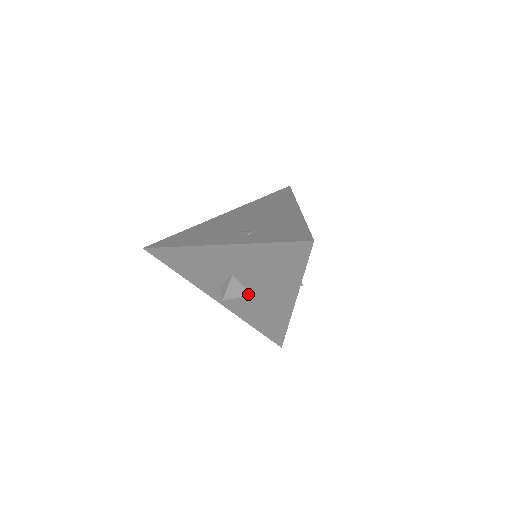
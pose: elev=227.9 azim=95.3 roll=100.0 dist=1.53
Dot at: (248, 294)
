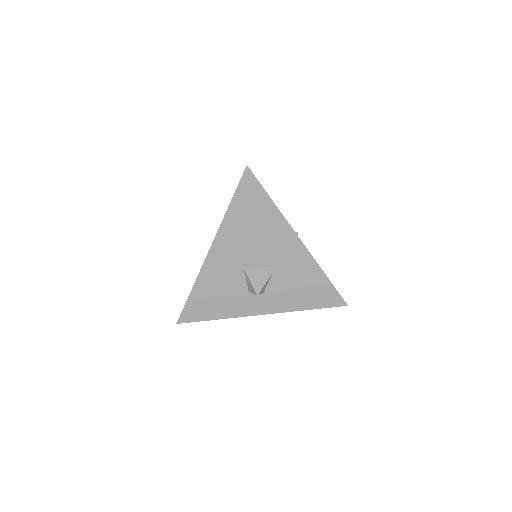
Dot at: (270, 274)
